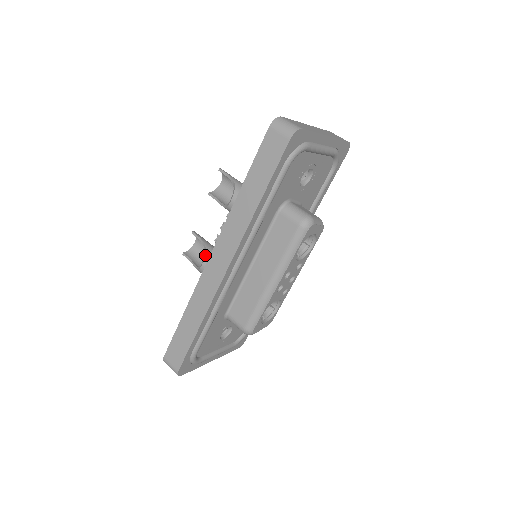
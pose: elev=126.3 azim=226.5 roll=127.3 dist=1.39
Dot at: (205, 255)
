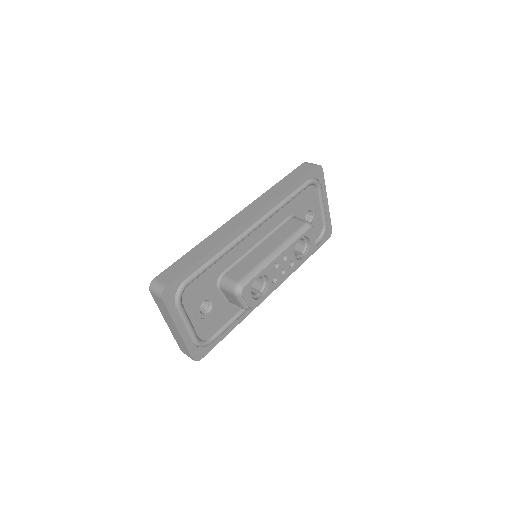
Dot at: occluded
